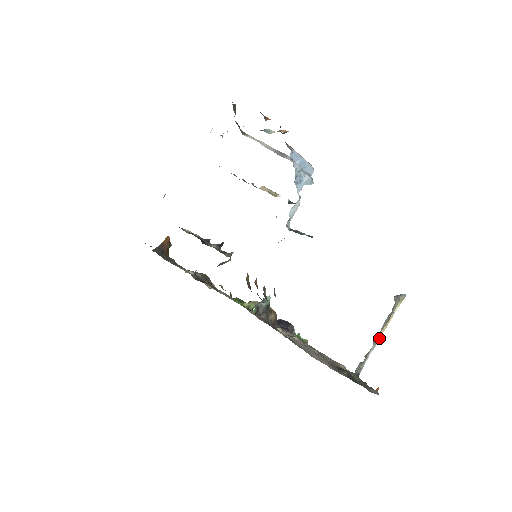
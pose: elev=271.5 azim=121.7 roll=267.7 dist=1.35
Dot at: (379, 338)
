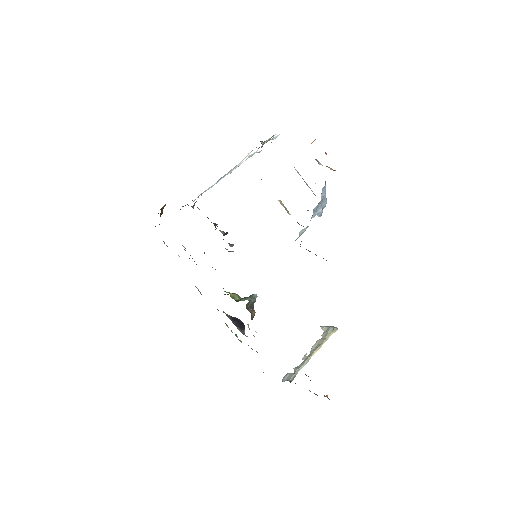
Dot at: occluded
